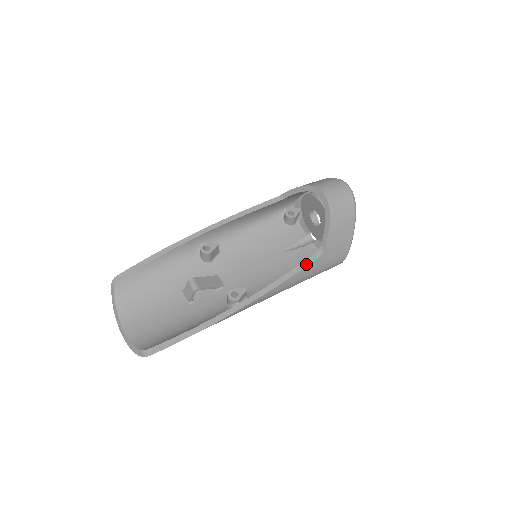
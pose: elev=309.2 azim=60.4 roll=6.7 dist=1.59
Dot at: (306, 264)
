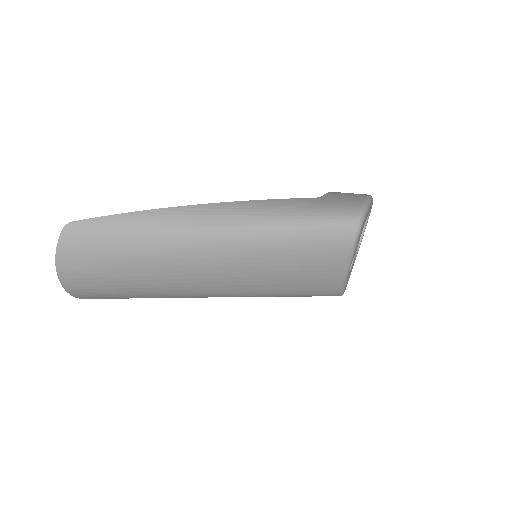
Dot at: (296, 200)
